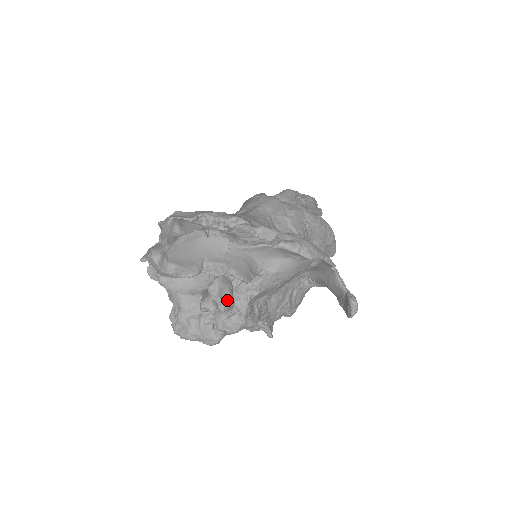
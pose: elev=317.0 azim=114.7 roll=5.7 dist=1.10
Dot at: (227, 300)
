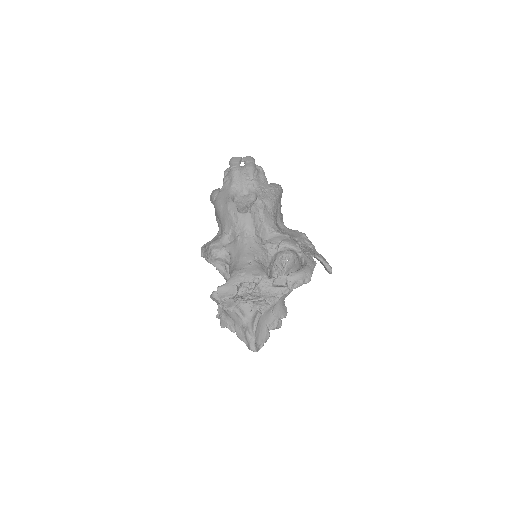
Dot at: (279, 324)
